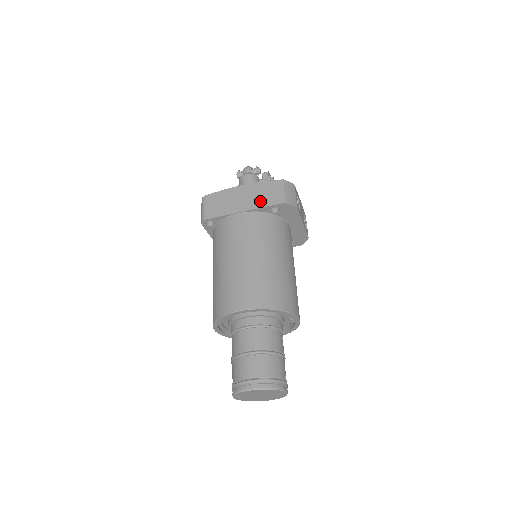
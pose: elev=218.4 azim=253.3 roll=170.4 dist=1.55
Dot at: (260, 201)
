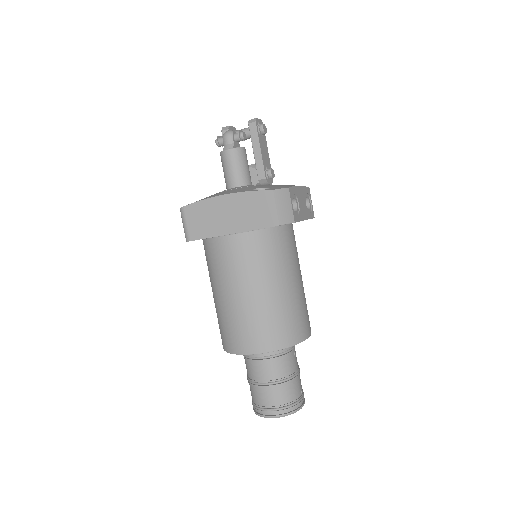
Dot at: (248, 221)
